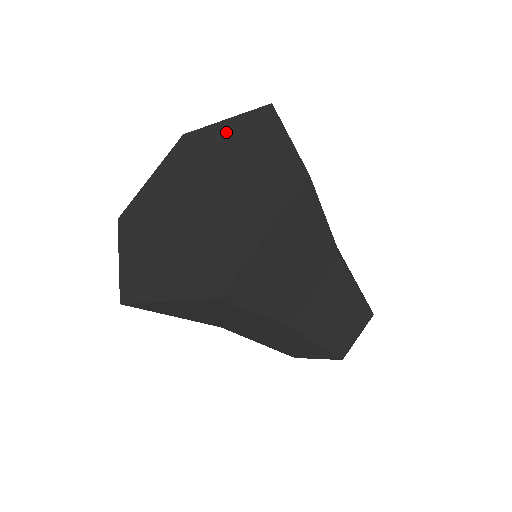
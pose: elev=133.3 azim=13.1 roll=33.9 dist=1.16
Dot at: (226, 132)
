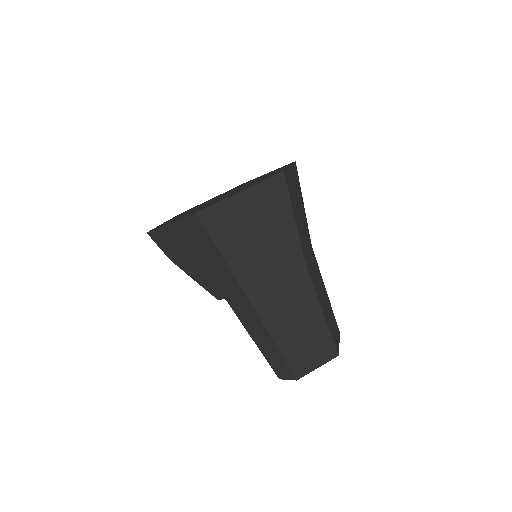
Dot at: (219, 195)
